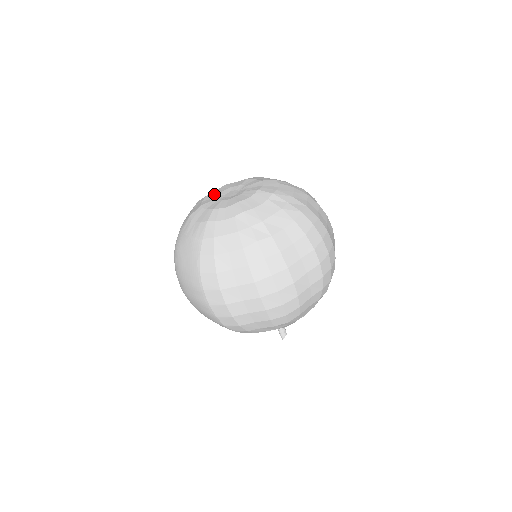
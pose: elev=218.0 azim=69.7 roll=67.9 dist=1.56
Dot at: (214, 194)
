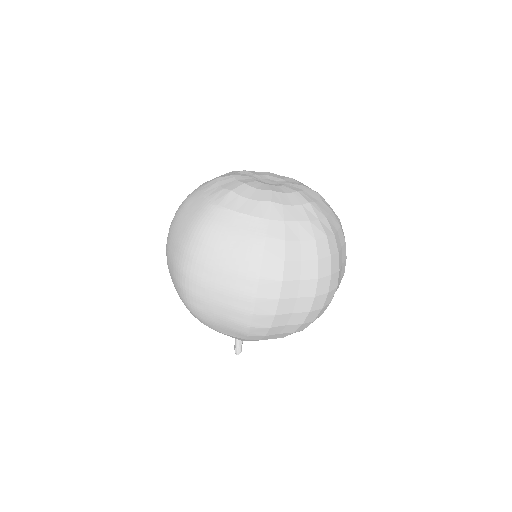
Dot at: (246, 176)
